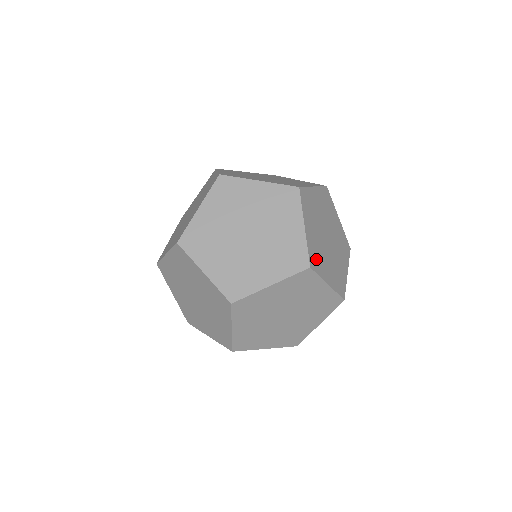
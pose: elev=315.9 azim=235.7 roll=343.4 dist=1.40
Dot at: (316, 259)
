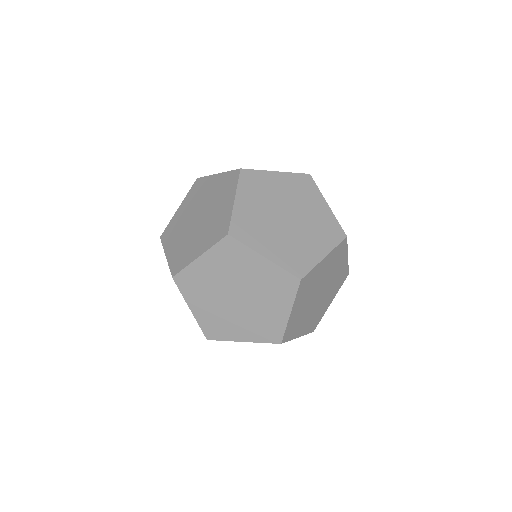
Dot at: occluded
